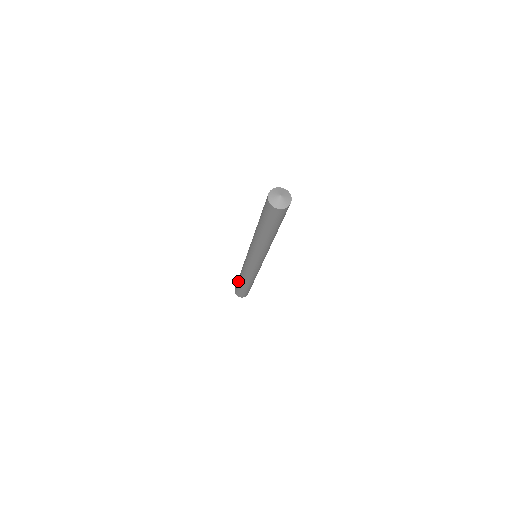
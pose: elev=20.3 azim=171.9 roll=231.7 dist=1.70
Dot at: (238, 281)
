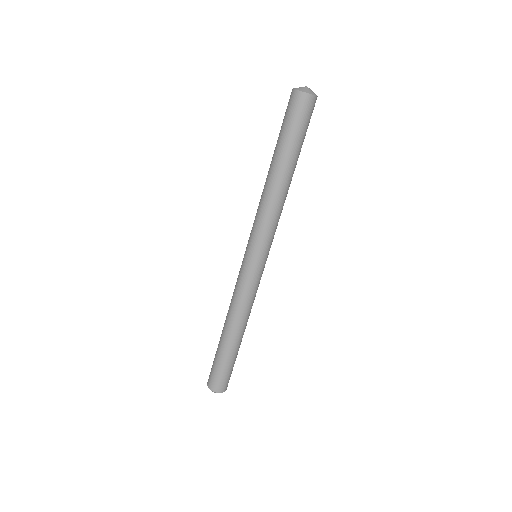
Dot at: (219, 341)
